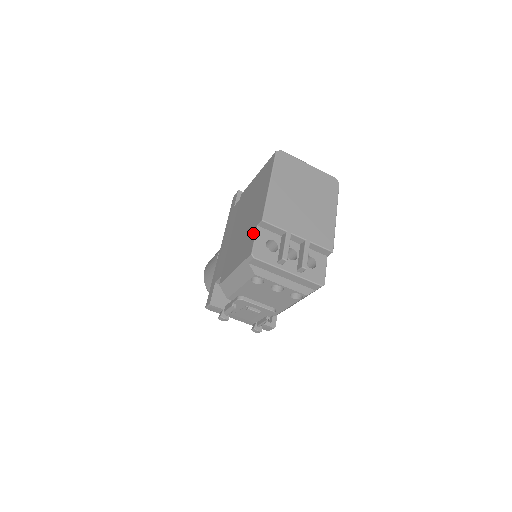
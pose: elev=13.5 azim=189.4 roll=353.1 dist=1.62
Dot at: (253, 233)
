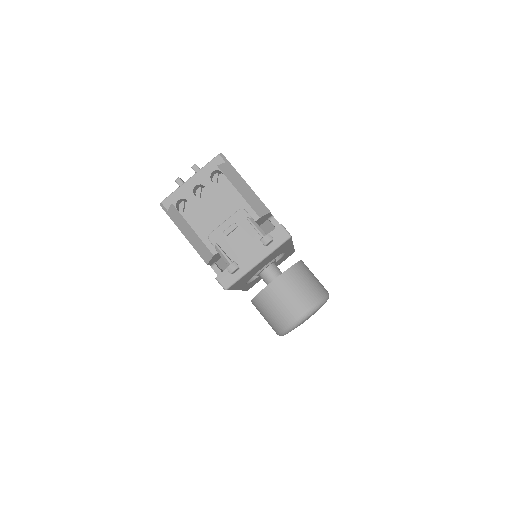
Dot at: occluded
